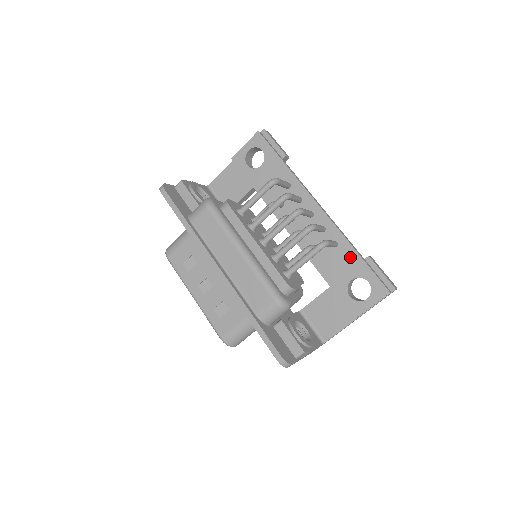
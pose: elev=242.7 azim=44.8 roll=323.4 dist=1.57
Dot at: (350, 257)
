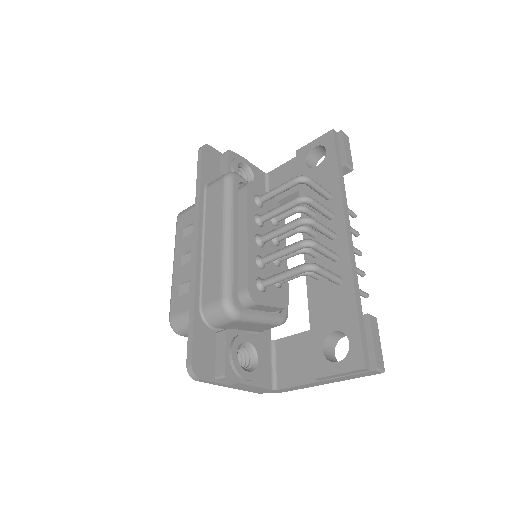
Dot at: (346, 303)
